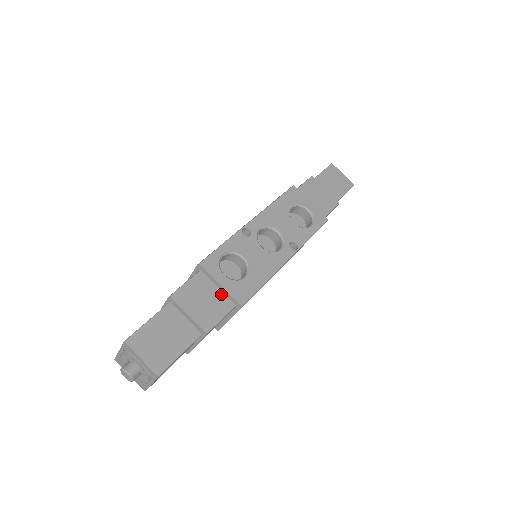
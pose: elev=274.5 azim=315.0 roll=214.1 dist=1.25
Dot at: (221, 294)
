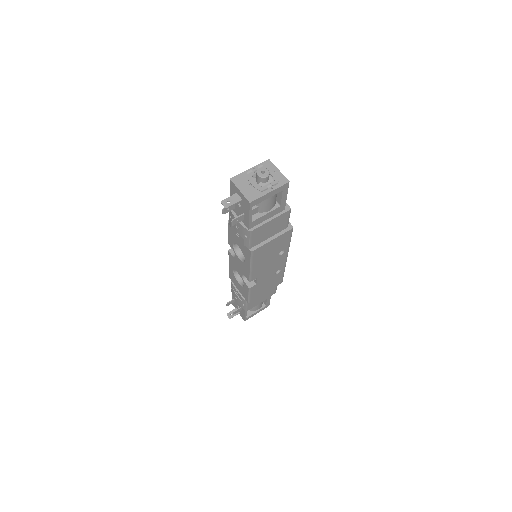
Dot at: occluded
